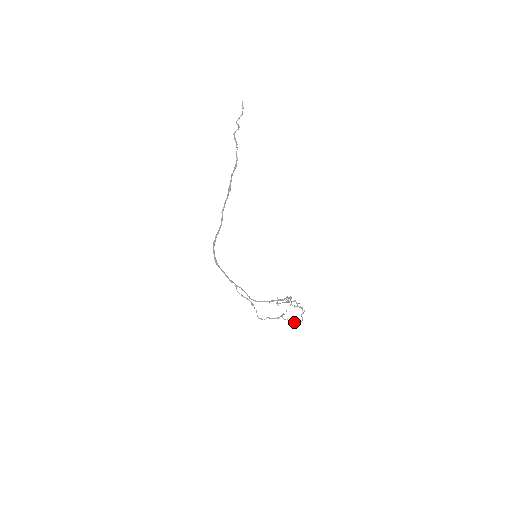
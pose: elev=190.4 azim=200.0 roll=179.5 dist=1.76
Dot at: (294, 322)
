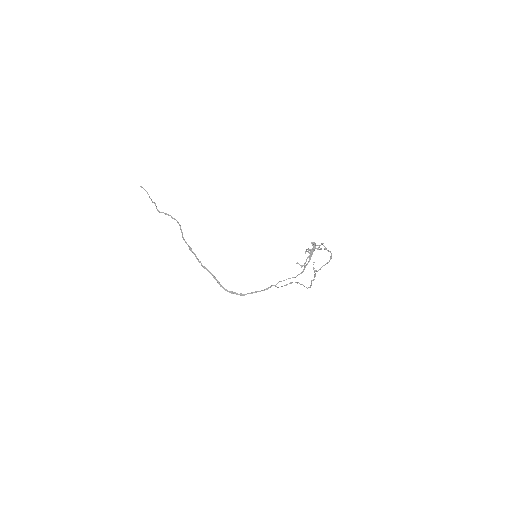
Dot at: occluded
